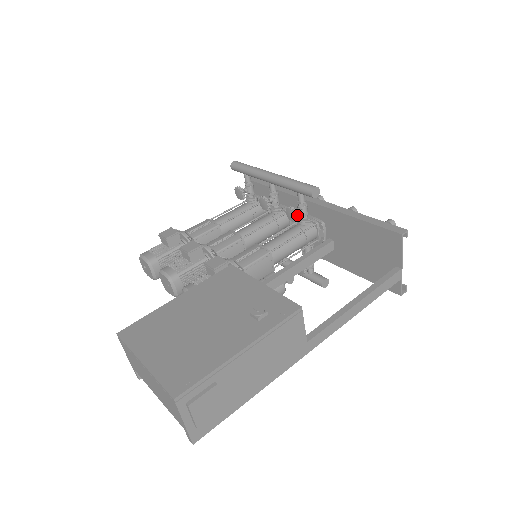
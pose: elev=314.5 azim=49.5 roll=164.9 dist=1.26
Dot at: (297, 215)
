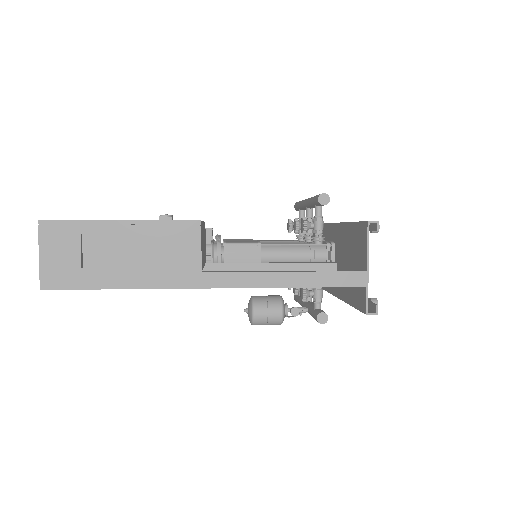
Dot at: (305, 224)
